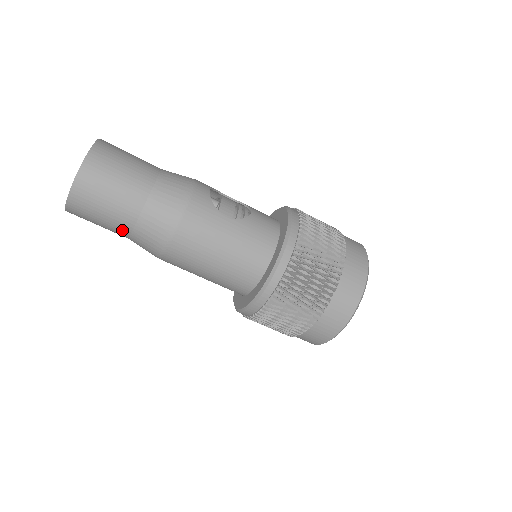
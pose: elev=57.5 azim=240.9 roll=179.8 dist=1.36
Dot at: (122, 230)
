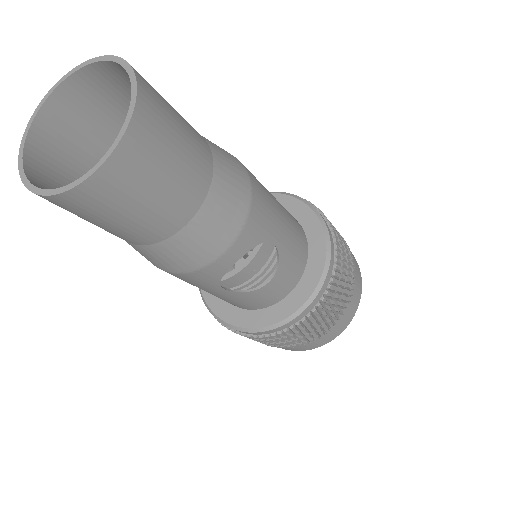
Dot at: occluded
